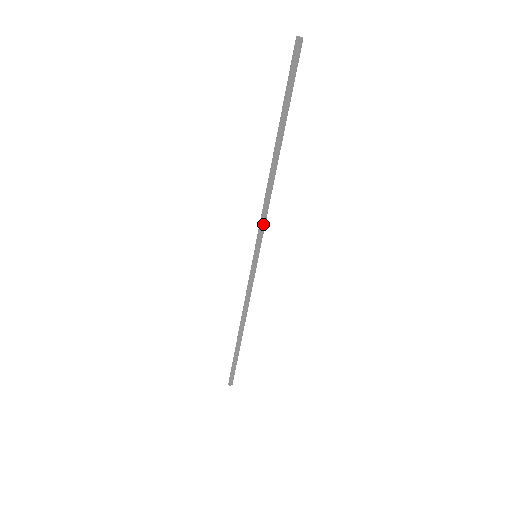
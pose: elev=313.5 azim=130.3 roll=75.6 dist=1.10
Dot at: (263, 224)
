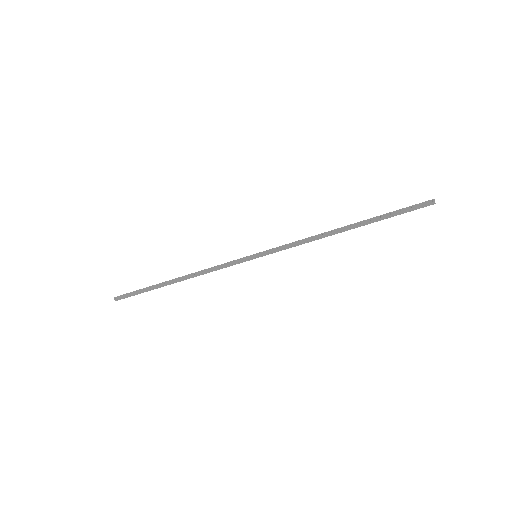
Dot at: (287, 247)
